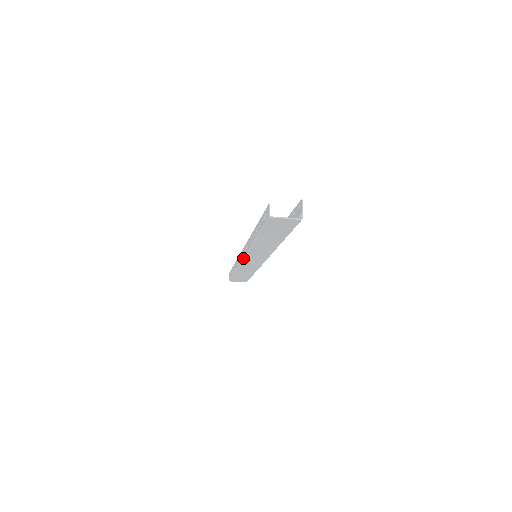
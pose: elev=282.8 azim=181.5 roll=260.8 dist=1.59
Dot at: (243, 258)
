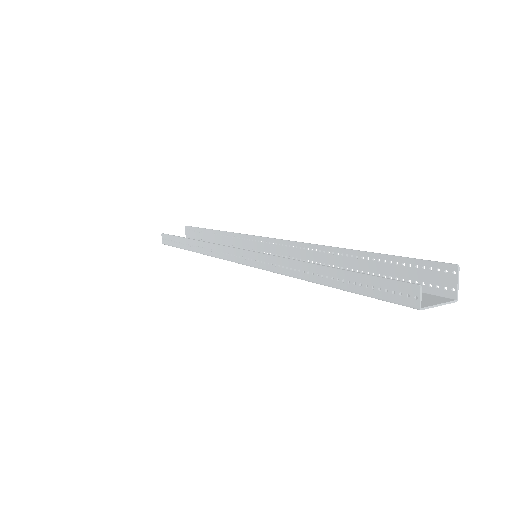
Dot at: occluded
